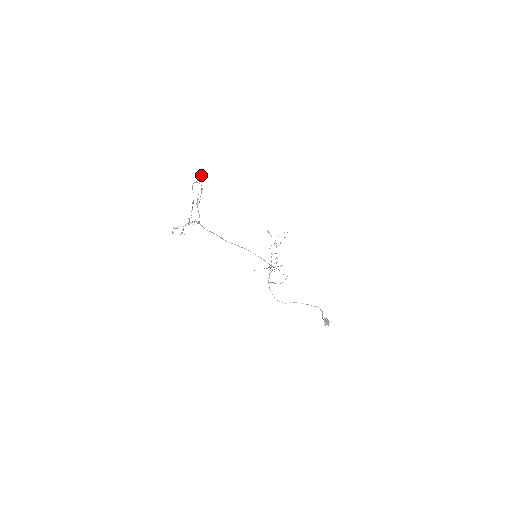
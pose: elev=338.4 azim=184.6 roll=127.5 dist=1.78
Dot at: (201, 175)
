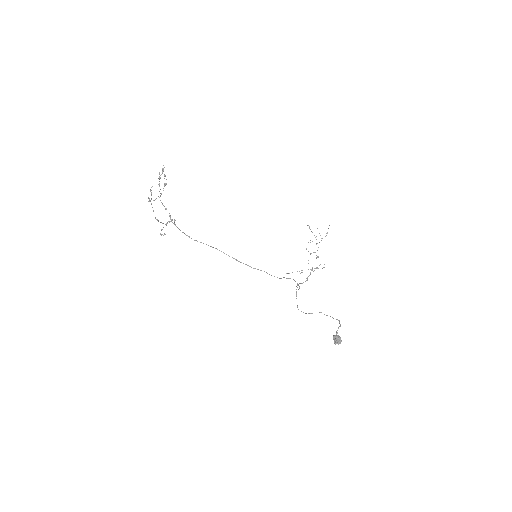
Dot at: (163, 169)
